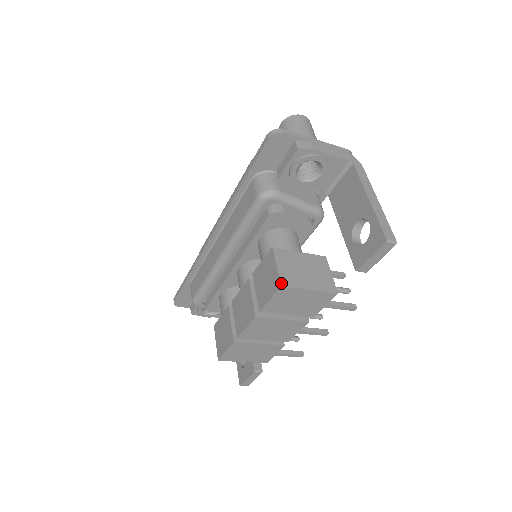
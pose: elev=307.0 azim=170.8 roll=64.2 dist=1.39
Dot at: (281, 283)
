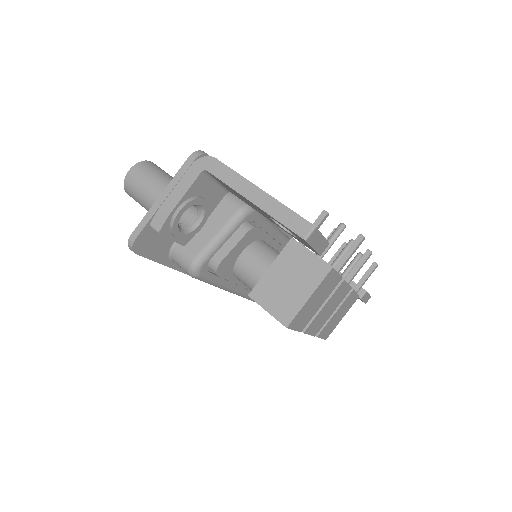
Dot at: (284, 325)
